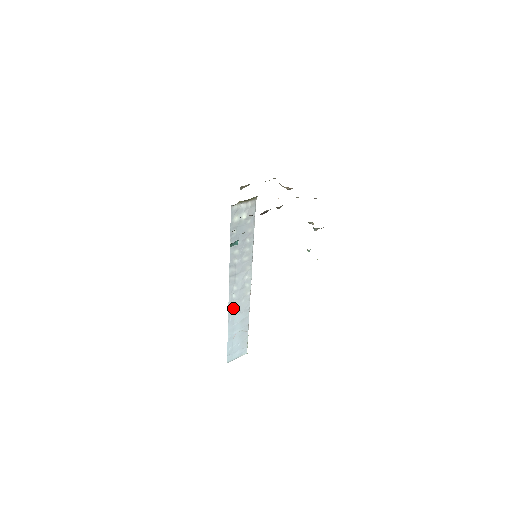
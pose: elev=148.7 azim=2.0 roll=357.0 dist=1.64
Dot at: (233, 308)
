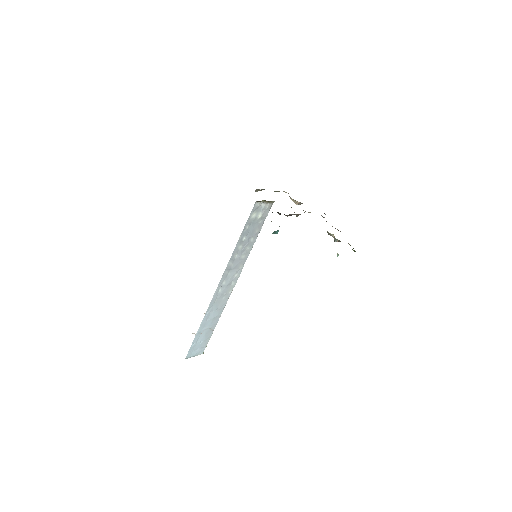
Dot at: (214, 302)
